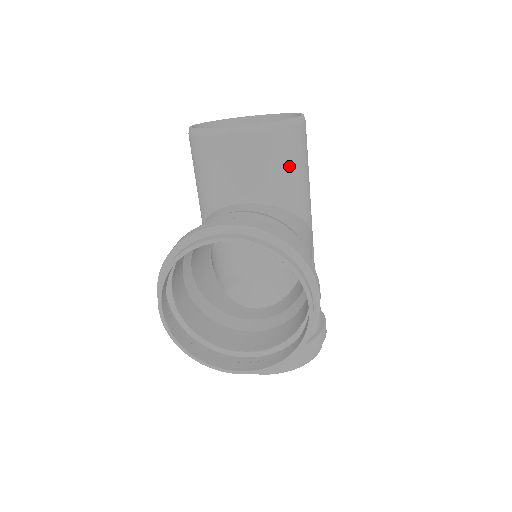
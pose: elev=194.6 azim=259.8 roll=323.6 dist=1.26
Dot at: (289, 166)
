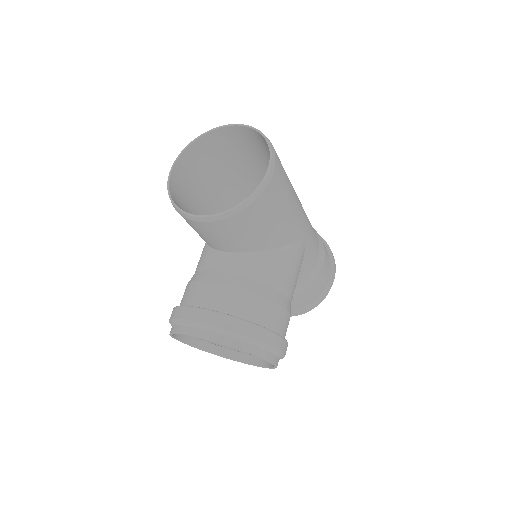
Dot at: (258, 227)
